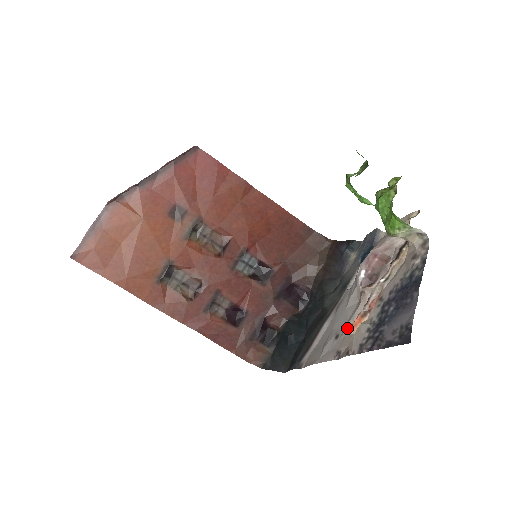
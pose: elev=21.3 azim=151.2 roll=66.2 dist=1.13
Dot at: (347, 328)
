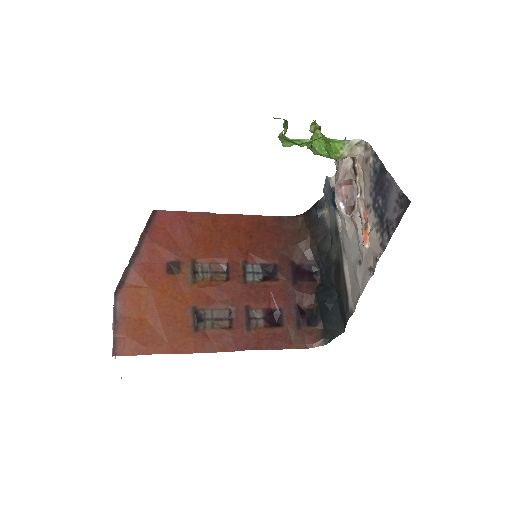
Dot at: (362, 248)
